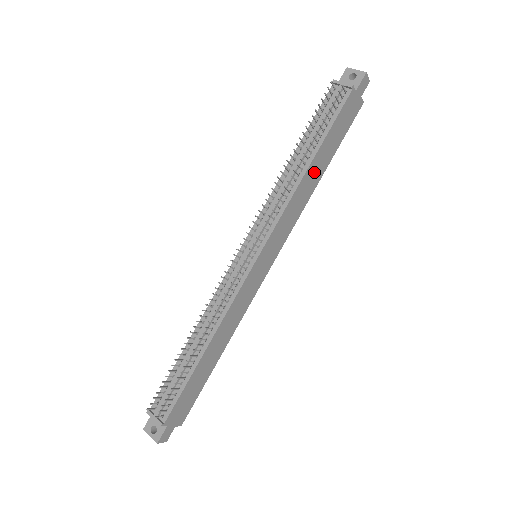
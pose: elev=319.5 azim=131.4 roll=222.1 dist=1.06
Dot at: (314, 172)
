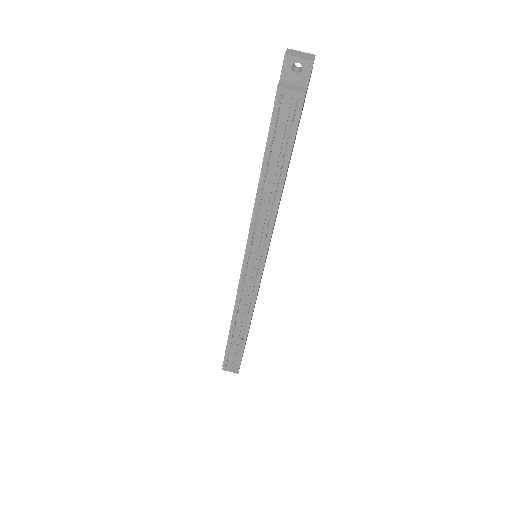
Dot at: (285, 178)
